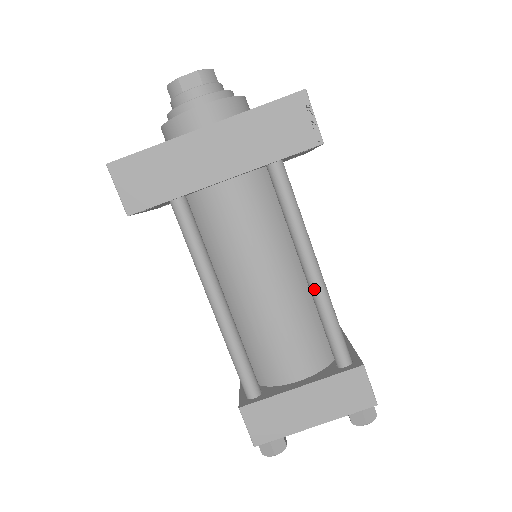
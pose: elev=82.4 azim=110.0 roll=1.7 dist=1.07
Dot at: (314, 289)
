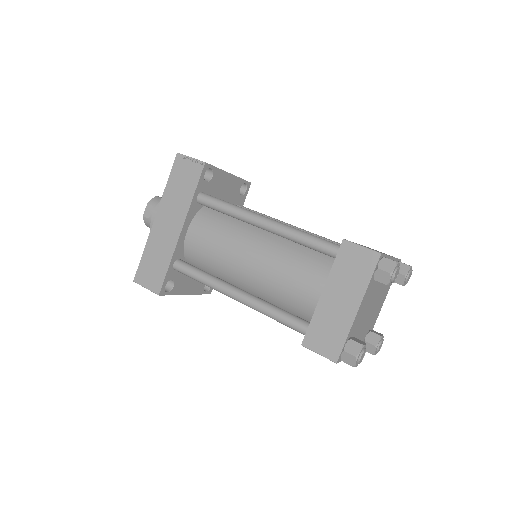
Dot at: (275, 232)
